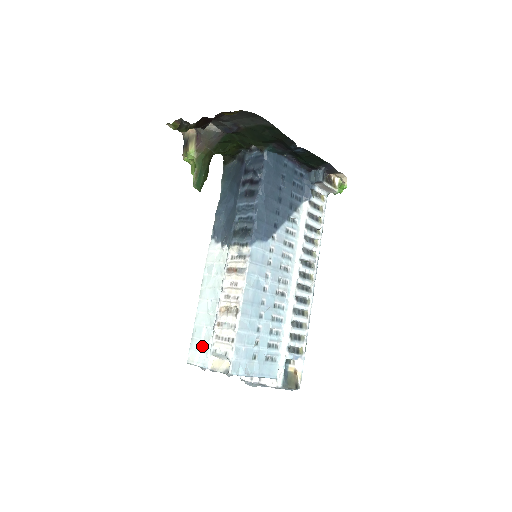
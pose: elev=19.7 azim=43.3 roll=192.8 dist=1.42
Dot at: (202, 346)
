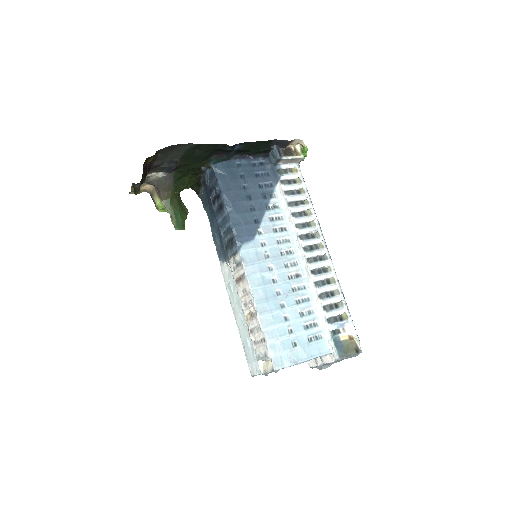
Dot at: (253, 356)
